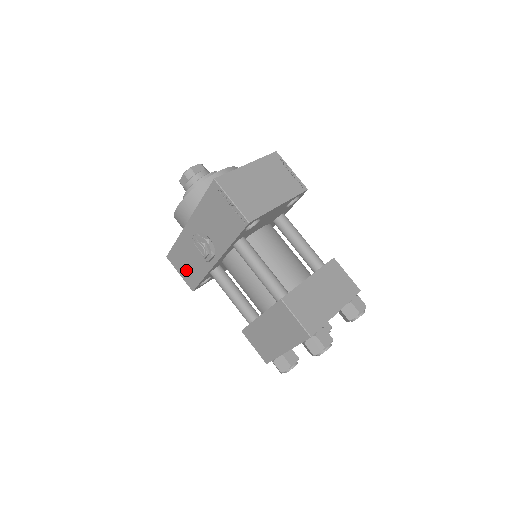
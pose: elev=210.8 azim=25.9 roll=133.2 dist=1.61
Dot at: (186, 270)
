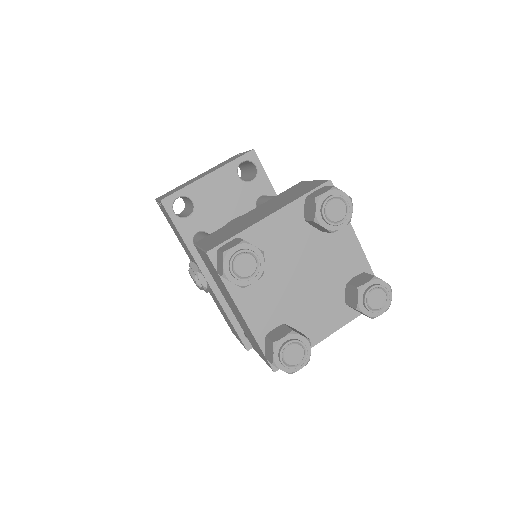
Dot at: (232, 328)
